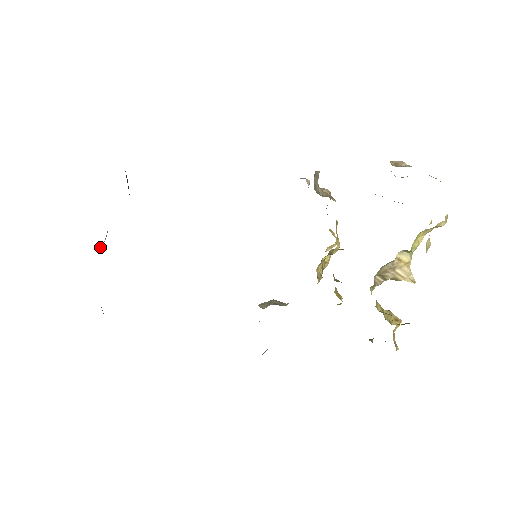
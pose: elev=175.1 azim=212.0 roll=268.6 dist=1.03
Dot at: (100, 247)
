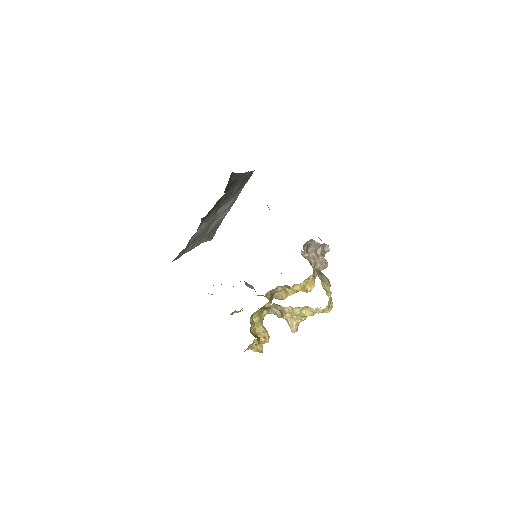
Dot at: (232, 203)
